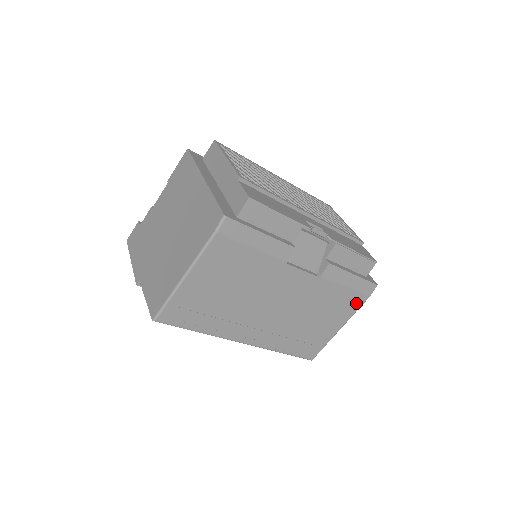
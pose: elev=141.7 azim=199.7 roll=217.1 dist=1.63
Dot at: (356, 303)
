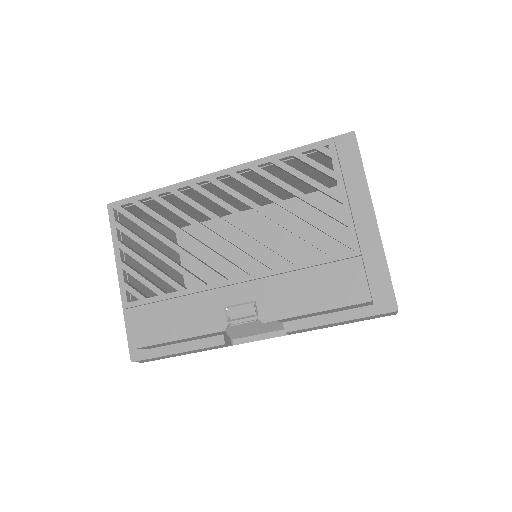
Dot at: occluded
